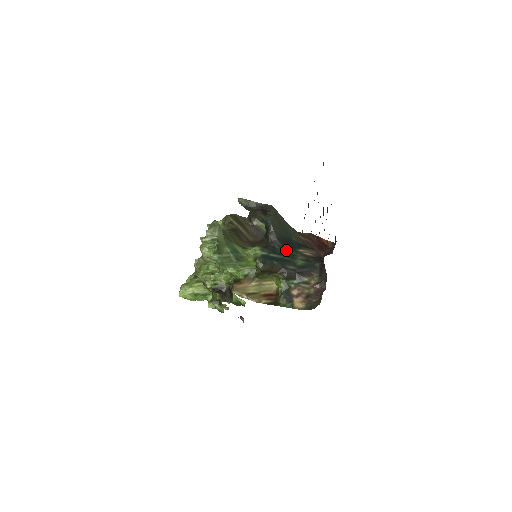
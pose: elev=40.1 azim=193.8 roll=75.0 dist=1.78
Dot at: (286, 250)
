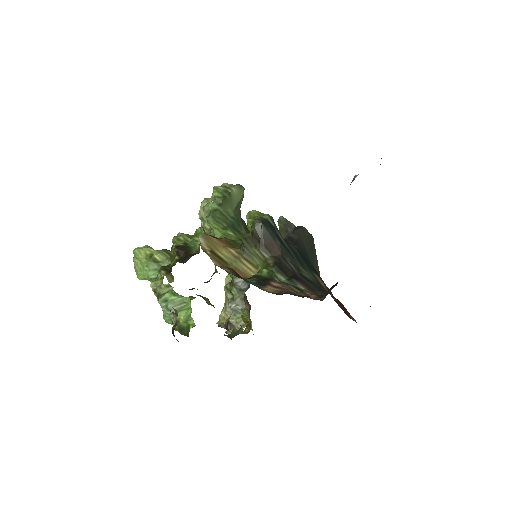
Dot at: (299, 254)
